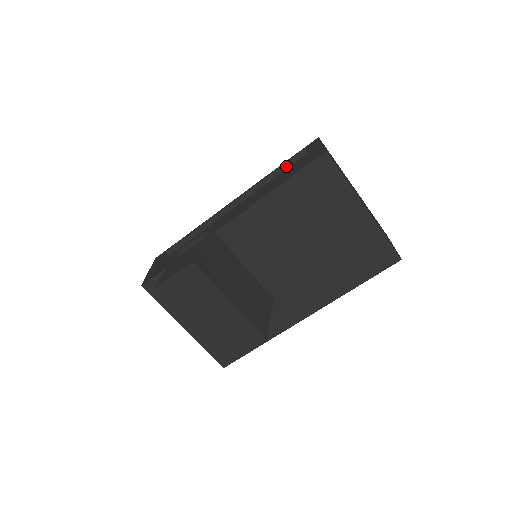
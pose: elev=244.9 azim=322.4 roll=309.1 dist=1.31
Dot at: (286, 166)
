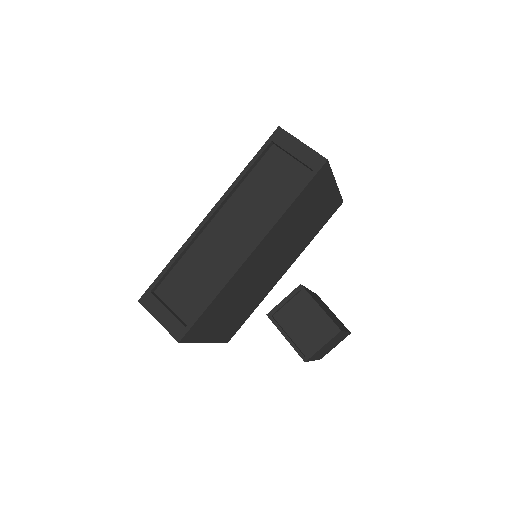
Dot at: (255, 163)
